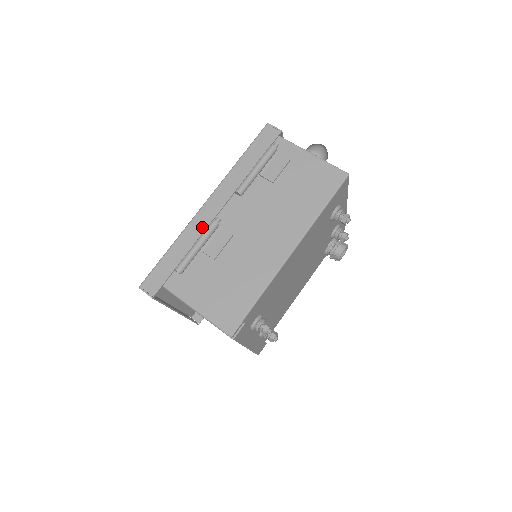
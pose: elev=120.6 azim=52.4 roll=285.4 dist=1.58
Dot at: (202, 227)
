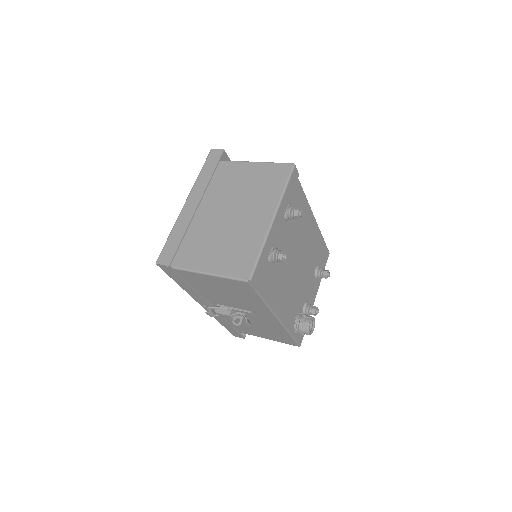
Dot at: occluded
